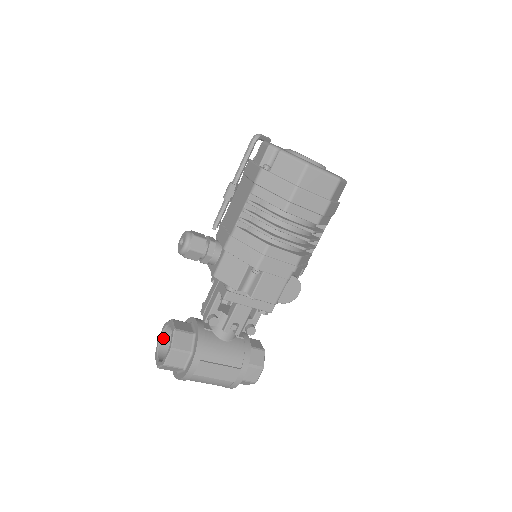
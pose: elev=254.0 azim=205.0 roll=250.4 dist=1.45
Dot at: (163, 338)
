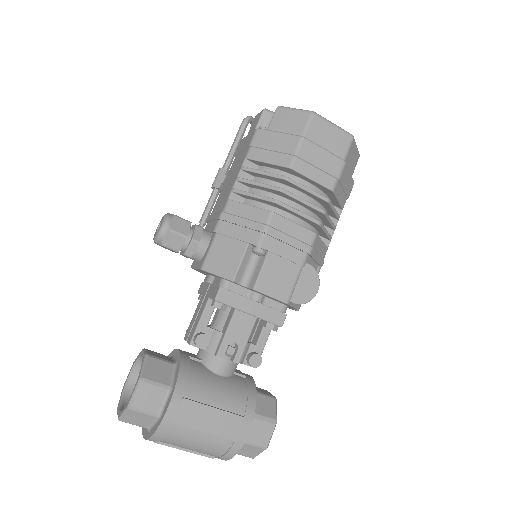
Dot at: (130, 384)
